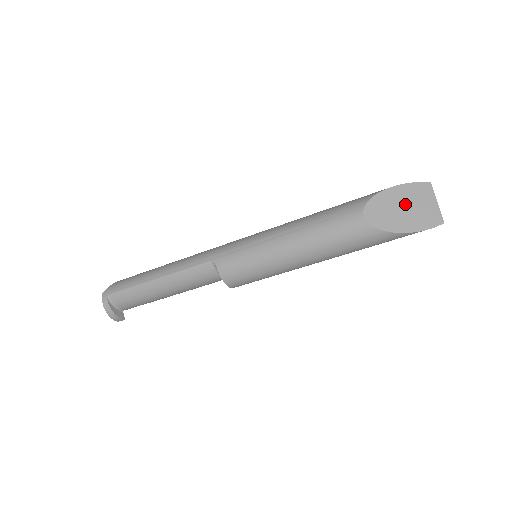
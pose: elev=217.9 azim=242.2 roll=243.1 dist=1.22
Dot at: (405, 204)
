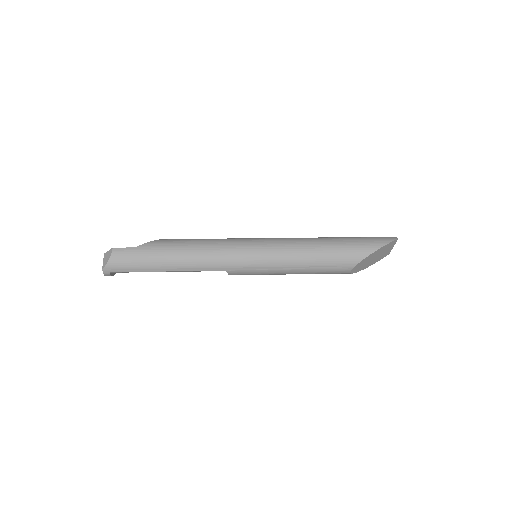
Dot at: (376, 256)
